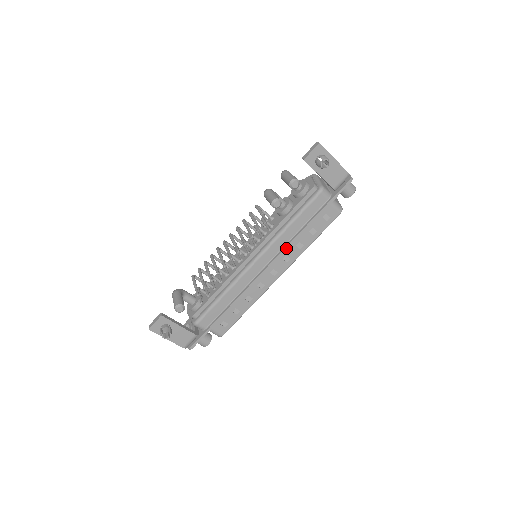
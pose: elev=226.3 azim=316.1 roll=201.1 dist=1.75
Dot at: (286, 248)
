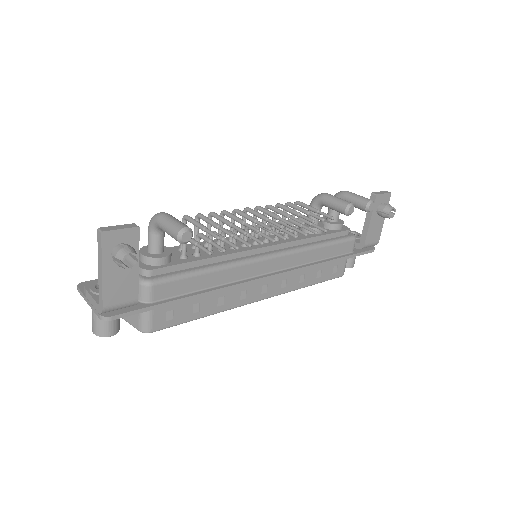
Dot at: (301, 269)
